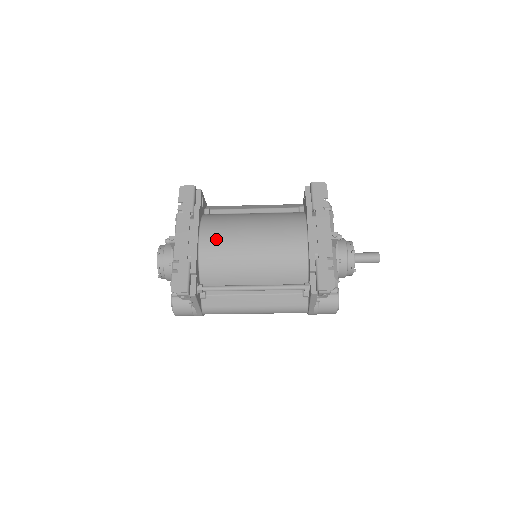
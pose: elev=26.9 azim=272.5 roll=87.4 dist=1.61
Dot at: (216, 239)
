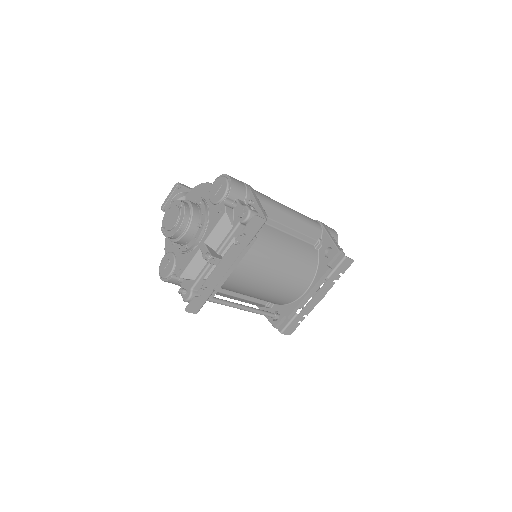
Dot at: (246, 272)
